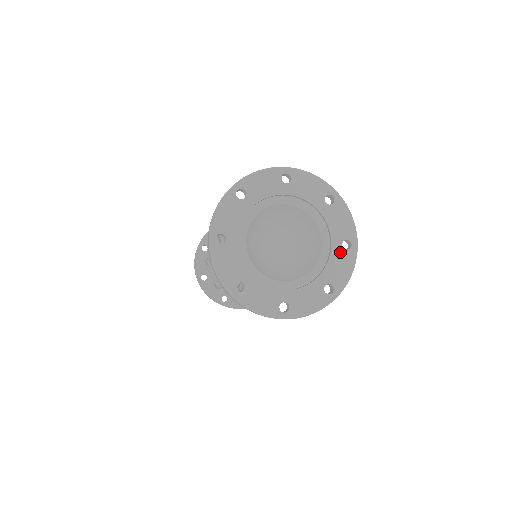
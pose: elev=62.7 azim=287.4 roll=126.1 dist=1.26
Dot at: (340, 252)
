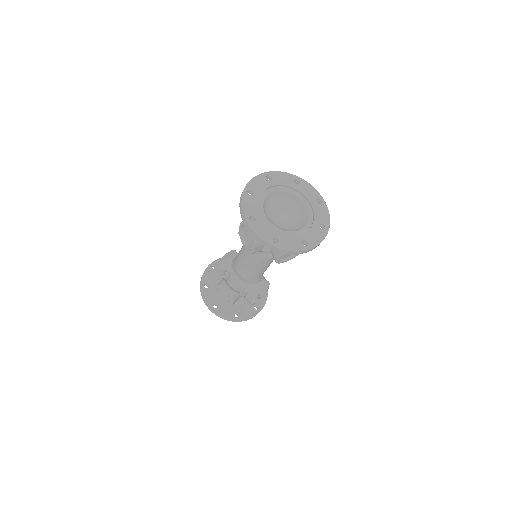
Dot at: (317, 206)
